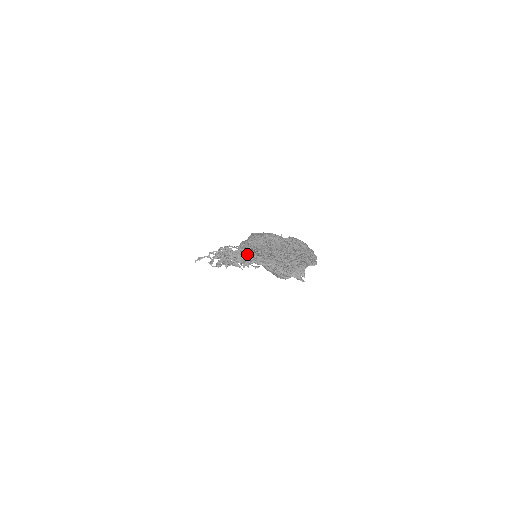
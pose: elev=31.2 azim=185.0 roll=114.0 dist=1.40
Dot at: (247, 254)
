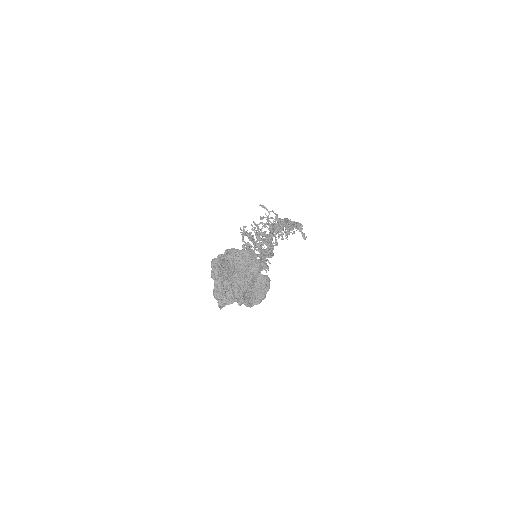
Dot at: (215, 261)
